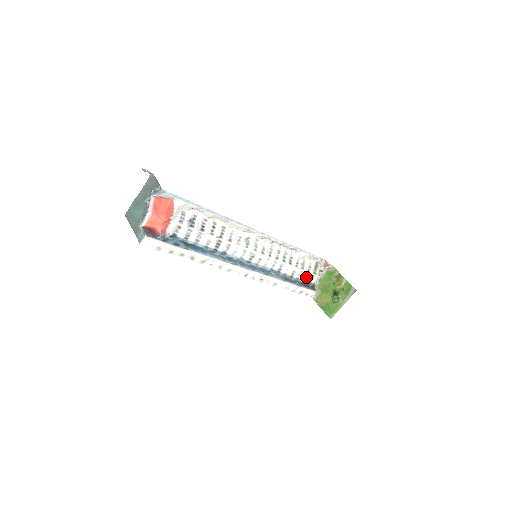
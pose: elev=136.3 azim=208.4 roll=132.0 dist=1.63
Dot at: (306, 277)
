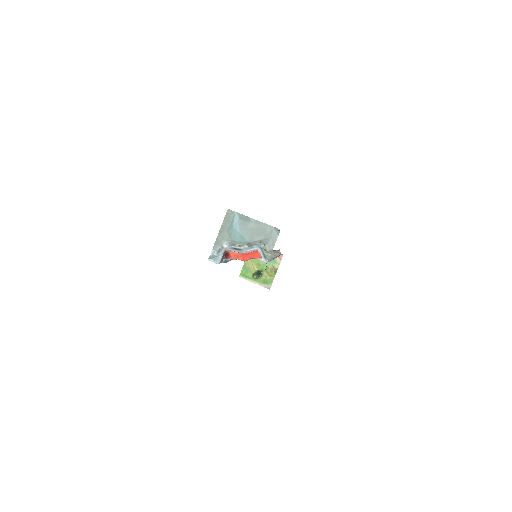
Dot at: occluded
